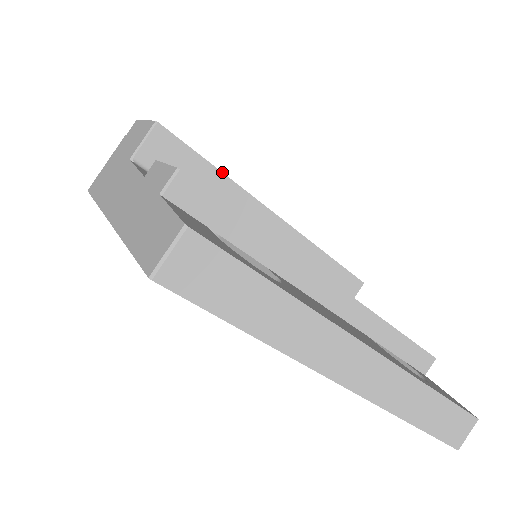
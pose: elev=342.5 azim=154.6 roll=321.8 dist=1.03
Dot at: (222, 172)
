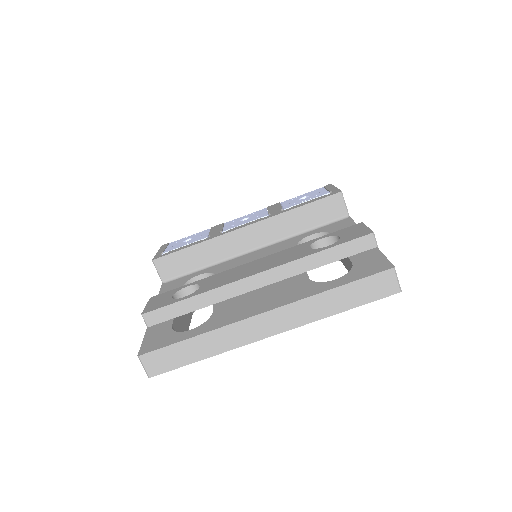
Dot at: (197, 244)
